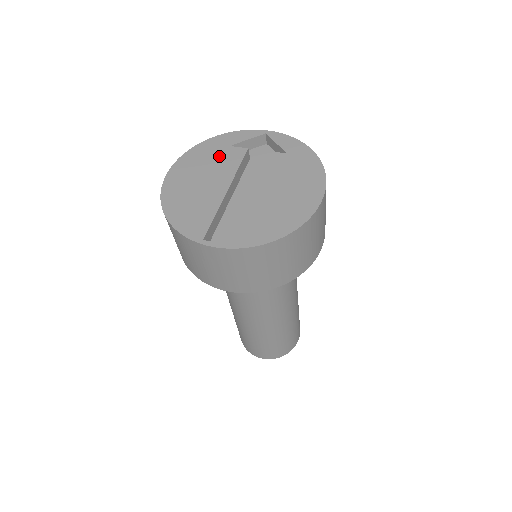
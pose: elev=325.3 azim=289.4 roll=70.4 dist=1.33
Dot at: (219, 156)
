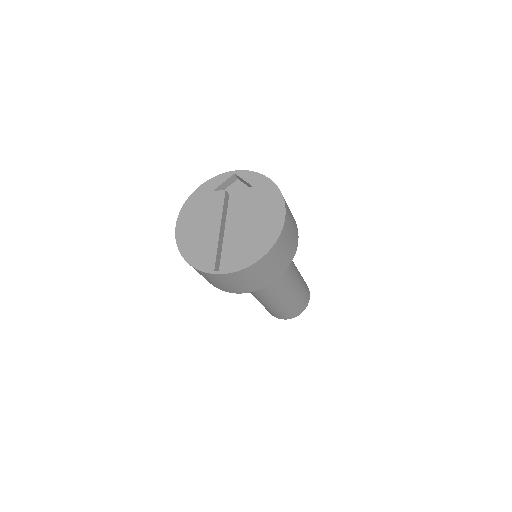
Dot at: (207, 202)
